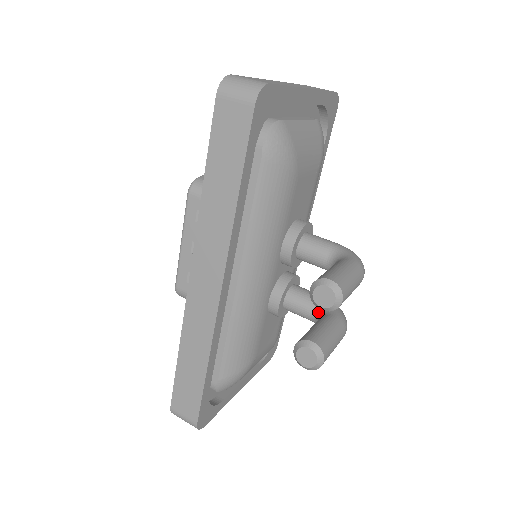
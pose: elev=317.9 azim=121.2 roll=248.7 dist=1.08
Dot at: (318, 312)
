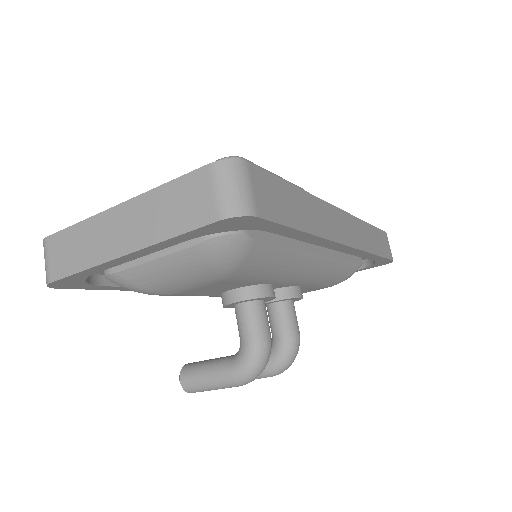
Dot at: occluded
